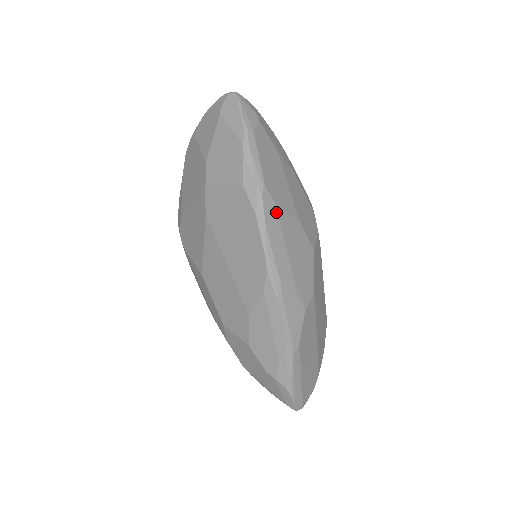
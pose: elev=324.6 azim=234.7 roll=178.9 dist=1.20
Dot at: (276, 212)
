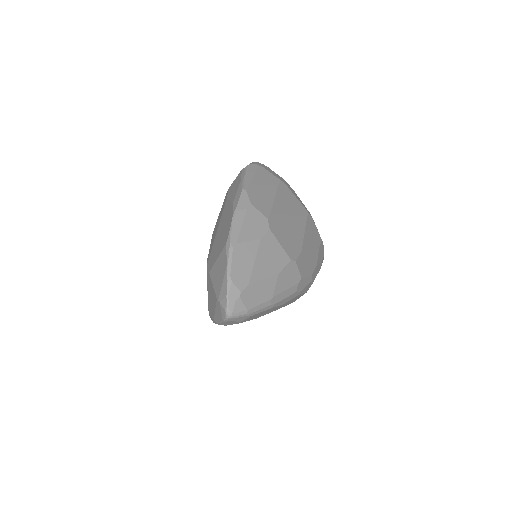
Dot at: occluded
